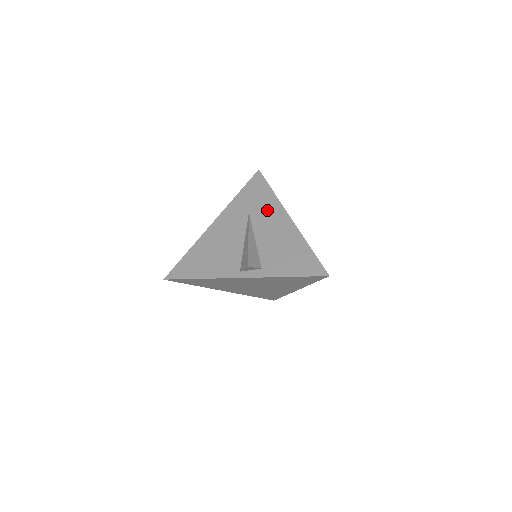
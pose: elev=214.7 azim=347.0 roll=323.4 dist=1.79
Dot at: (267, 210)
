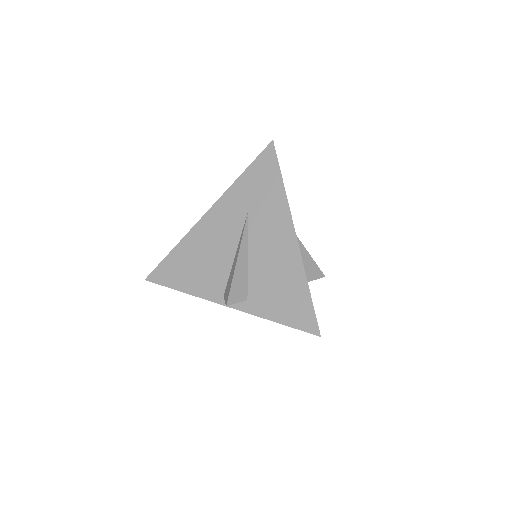
Dot at: (270, 213)
